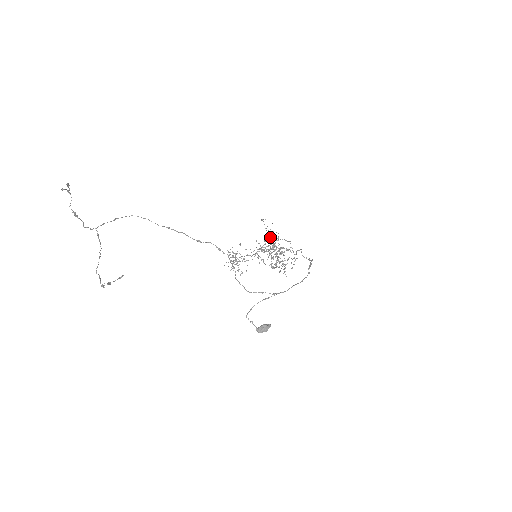
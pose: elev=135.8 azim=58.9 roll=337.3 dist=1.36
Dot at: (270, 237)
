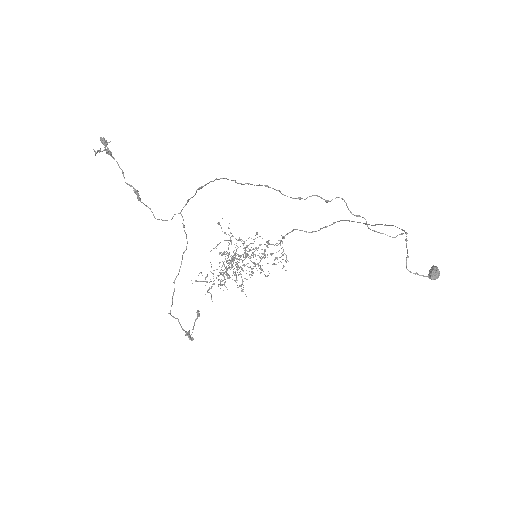
Dot at: (228, 245)
